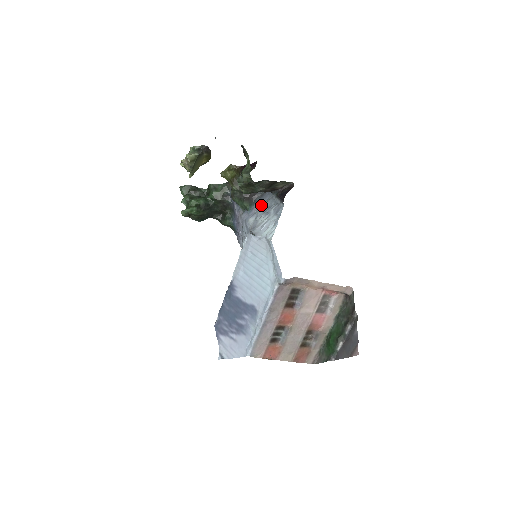
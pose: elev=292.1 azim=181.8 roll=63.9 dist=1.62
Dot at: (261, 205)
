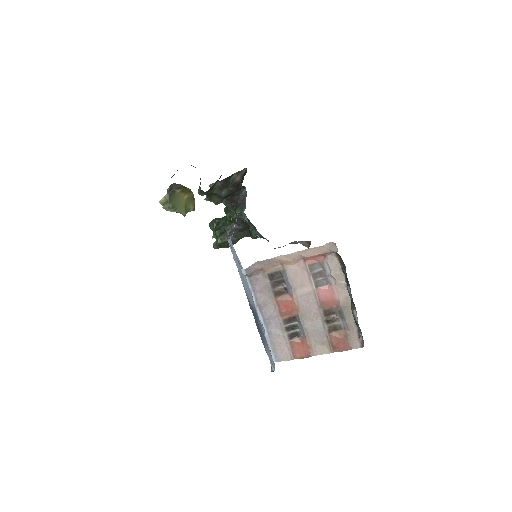
Dot at: occluded
